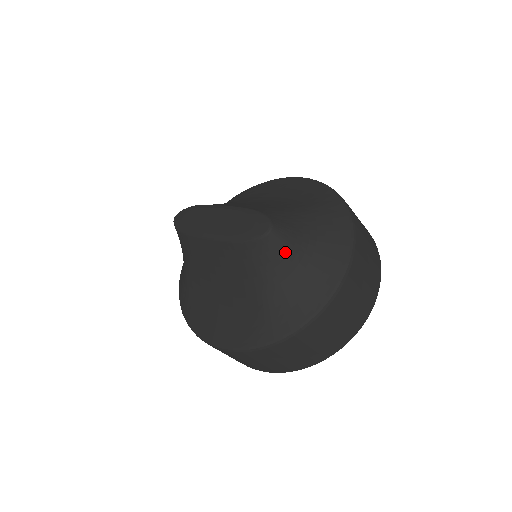
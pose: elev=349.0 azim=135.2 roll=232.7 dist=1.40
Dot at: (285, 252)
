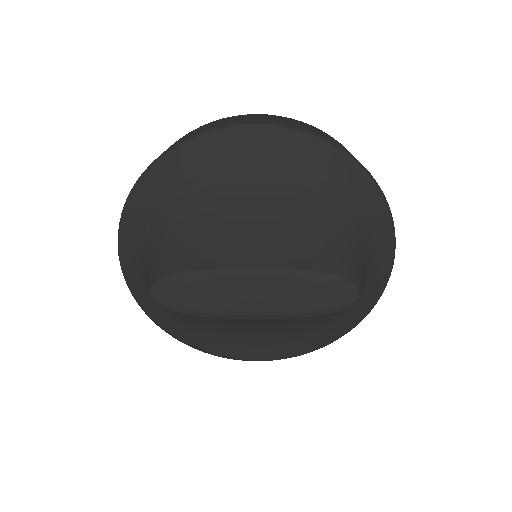
Dot at: occluded
